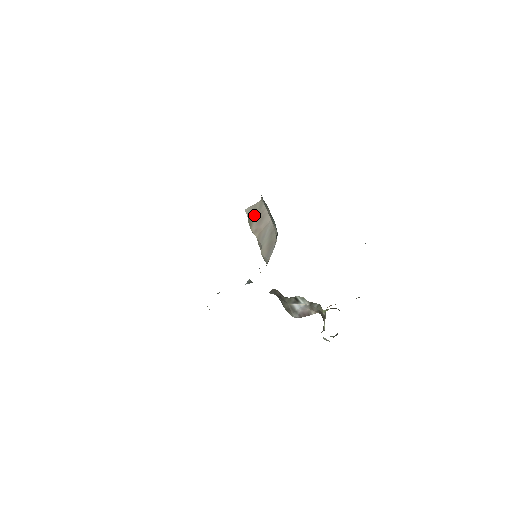
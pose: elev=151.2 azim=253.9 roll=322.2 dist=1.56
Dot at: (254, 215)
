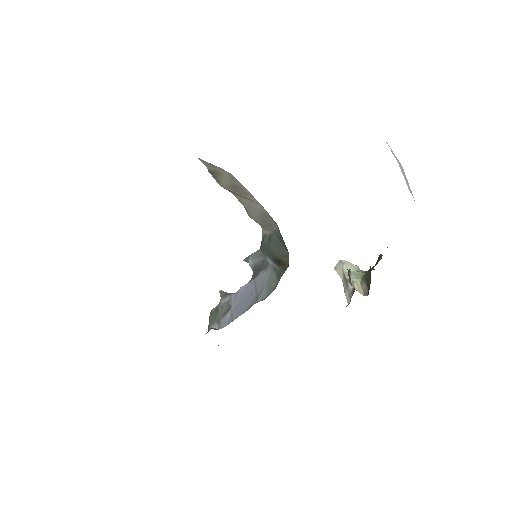
Dot at: (222, 178)
